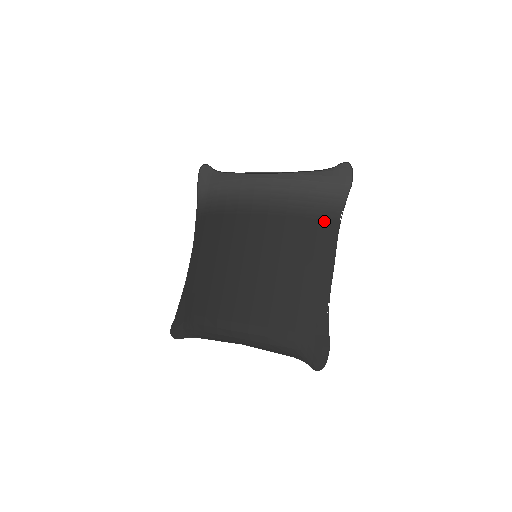
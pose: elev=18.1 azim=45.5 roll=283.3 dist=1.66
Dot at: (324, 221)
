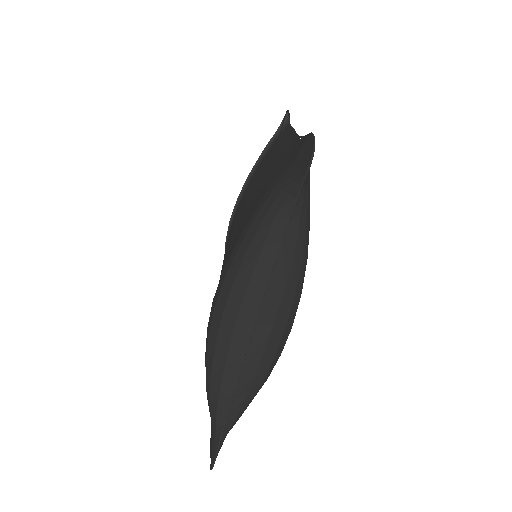
Dot at: (275, 141)
